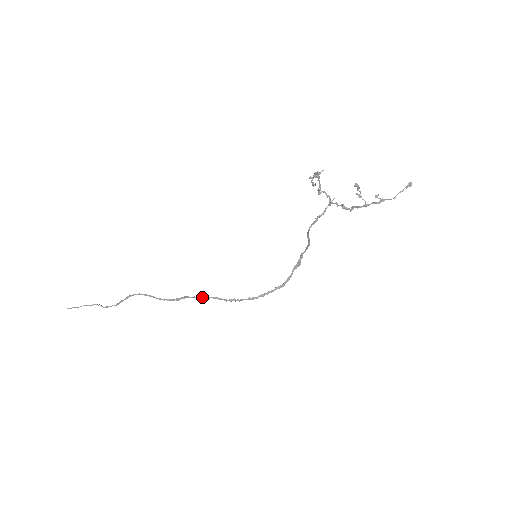
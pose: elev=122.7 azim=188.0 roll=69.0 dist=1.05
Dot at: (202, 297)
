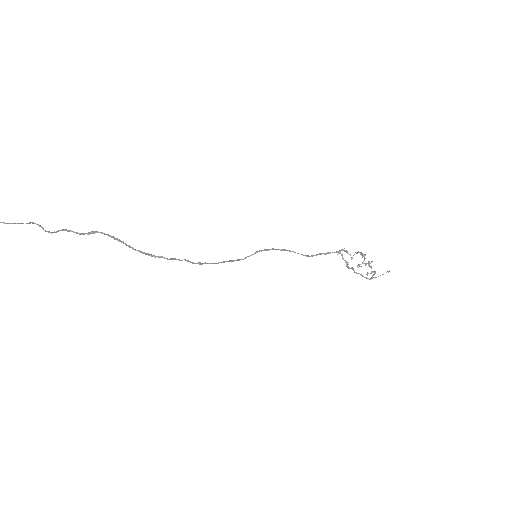
Dot at: (178, 259)
